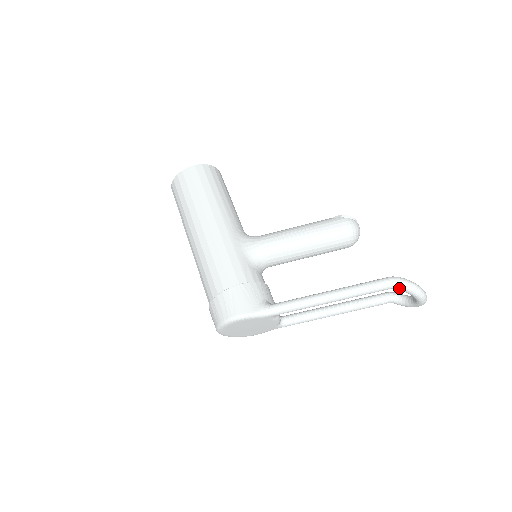
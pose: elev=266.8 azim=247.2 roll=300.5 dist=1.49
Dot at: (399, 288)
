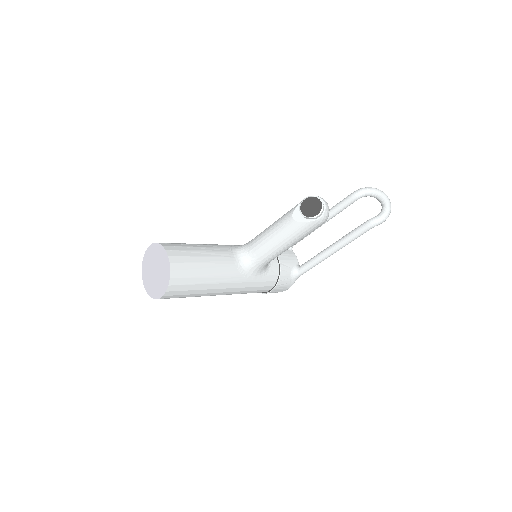
Dot at: occluded
